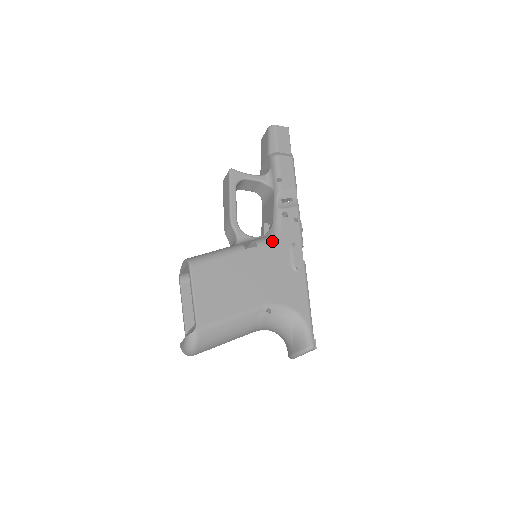
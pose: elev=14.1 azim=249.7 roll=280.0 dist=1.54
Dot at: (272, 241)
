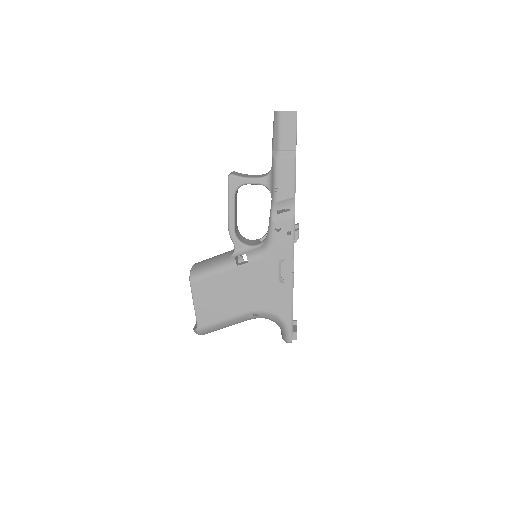
Dot at: (262, 257)
